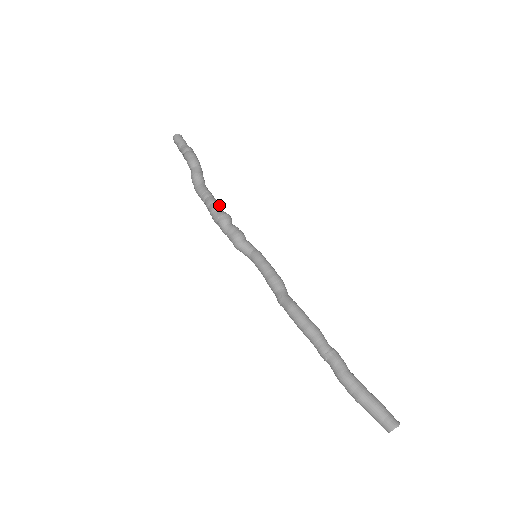
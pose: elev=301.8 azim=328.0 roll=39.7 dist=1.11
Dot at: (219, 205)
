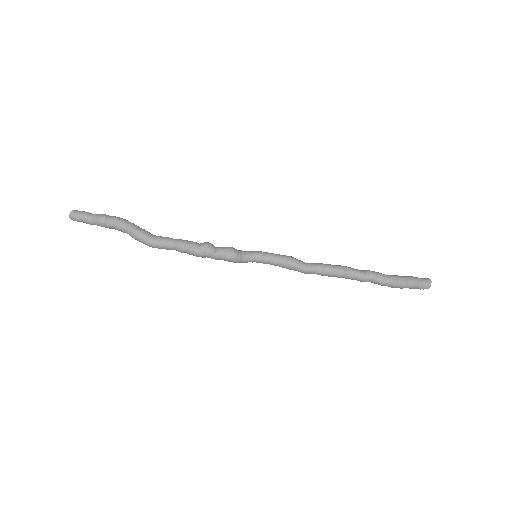
Dot at: (191, 241)
